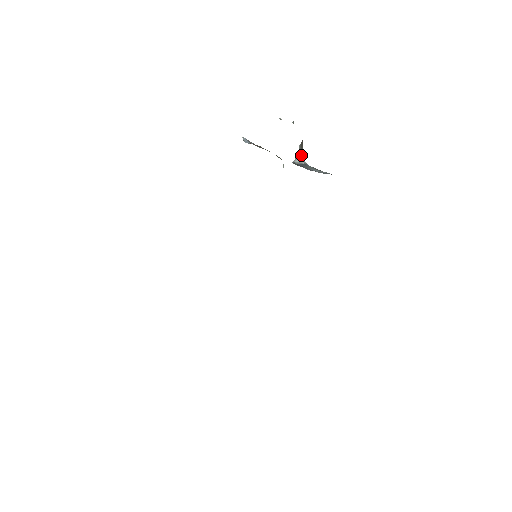
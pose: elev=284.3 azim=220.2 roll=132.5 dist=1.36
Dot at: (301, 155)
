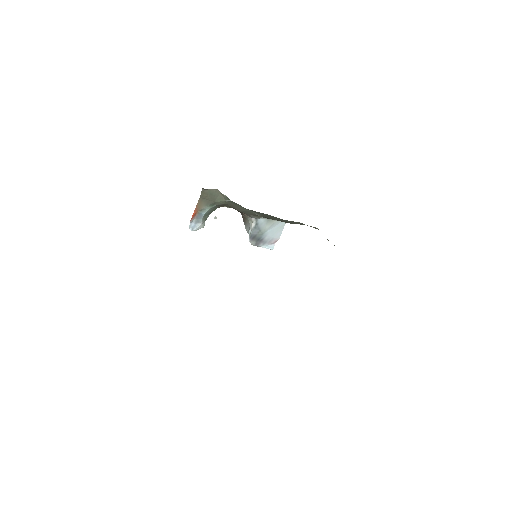
Dot at: (248, 222)
